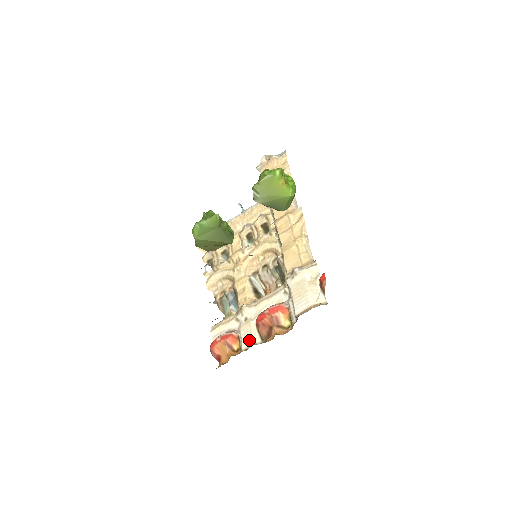
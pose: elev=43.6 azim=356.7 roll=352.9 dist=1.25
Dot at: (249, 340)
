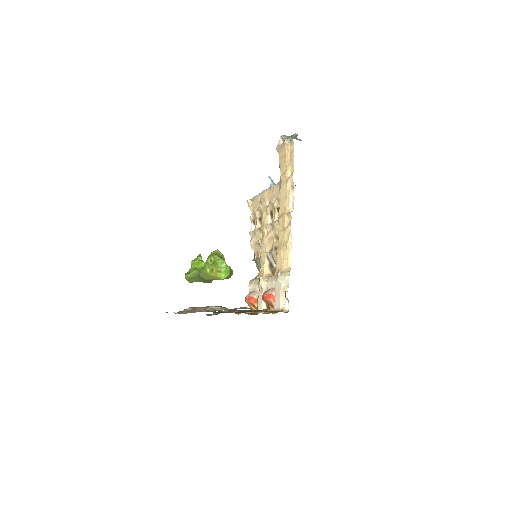
Dot at: (260, 307)
